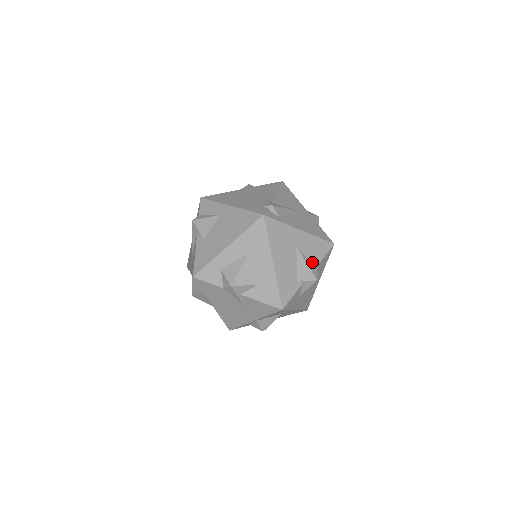
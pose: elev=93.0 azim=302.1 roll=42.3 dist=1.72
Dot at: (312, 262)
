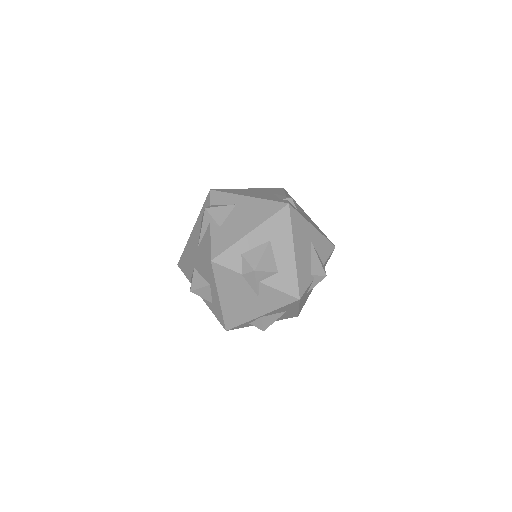
Dot at: (321, 259)
